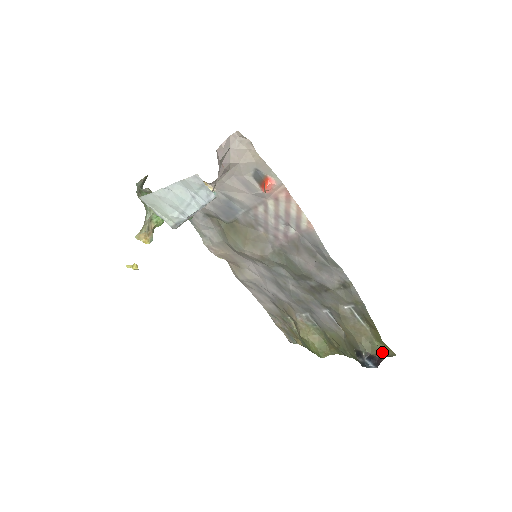
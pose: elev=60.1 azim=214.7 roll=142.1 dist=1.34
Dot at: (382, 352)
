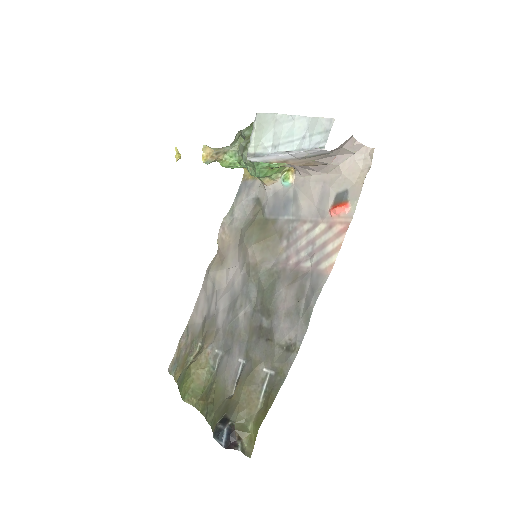
Dot at: (245, 439)
